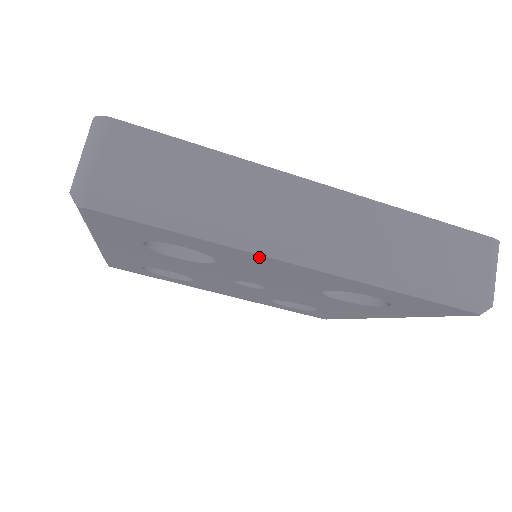
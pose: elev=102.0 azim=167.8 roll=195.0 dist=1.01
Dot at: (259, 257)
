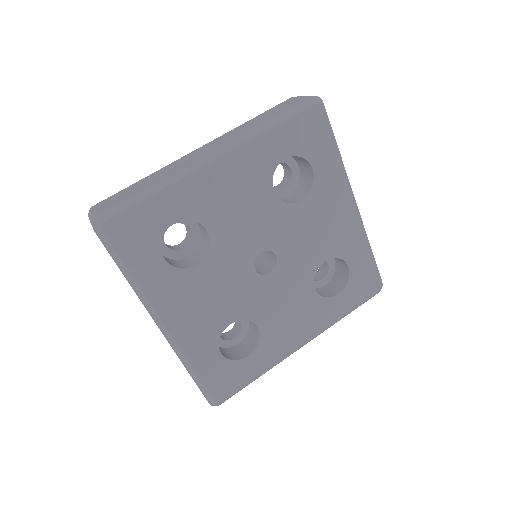
Dot at: (198, 177)
